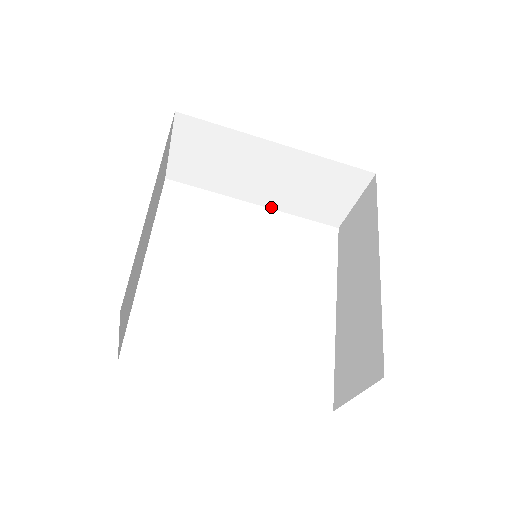
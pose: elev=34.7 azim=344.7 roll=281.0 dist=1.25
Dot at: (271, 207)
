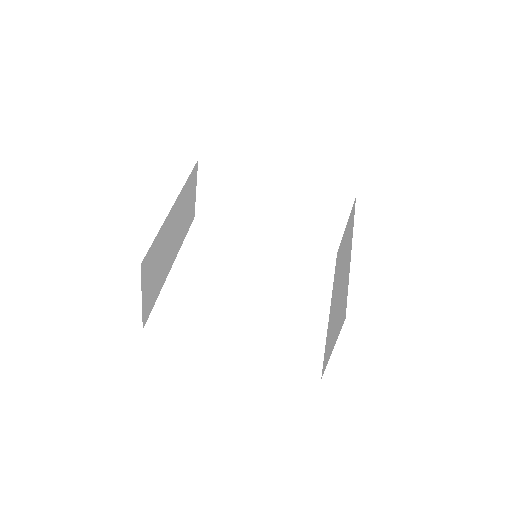
Dot at: (279, 237)
